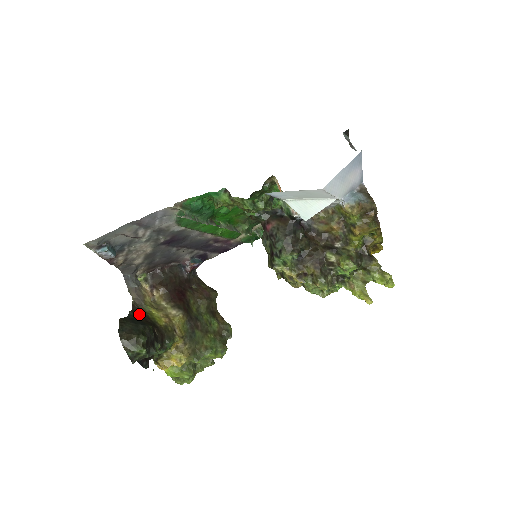
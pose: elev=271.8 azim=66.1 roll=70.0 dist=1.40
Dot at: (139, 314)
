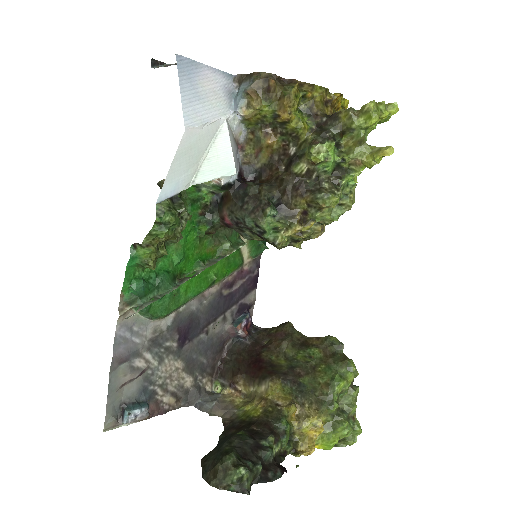
Dot at: (229, 429)
